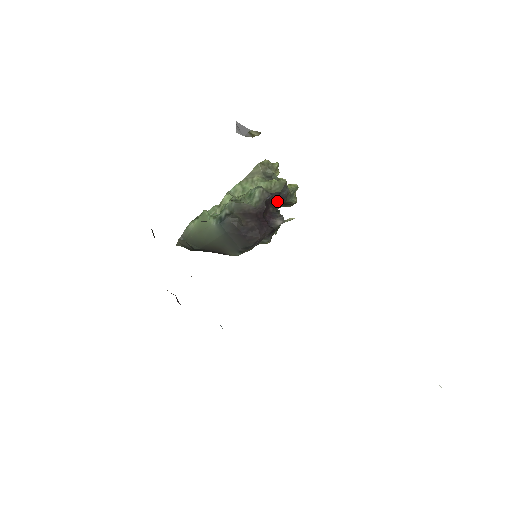
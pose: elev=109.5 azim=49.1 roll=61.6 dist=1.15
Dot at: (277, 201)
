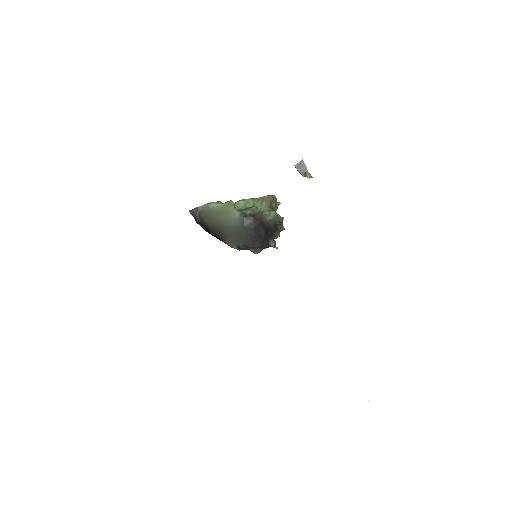
Dot at: (272, 229)
